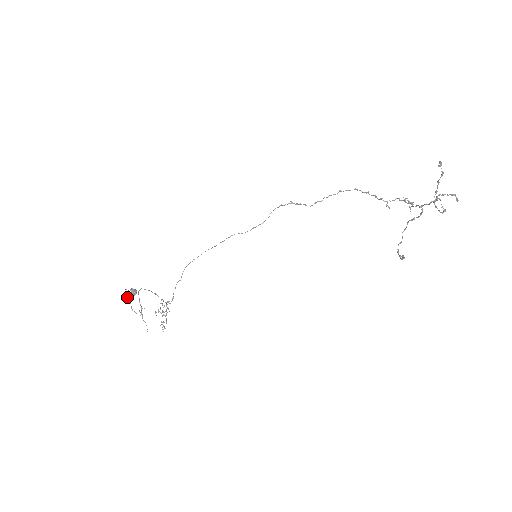
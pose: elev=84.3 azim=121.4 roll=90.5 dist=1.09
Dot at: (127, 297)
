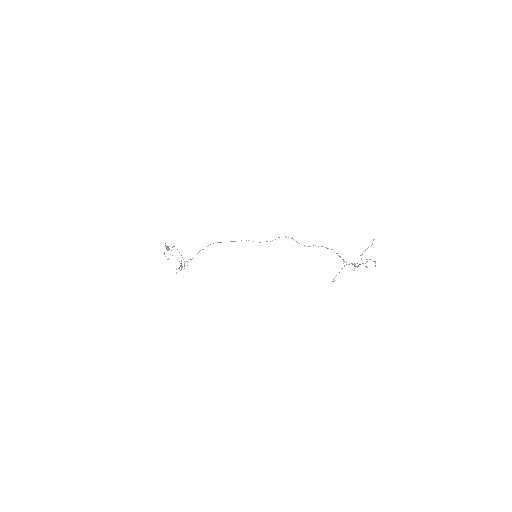
Dot at: (165, 245)
